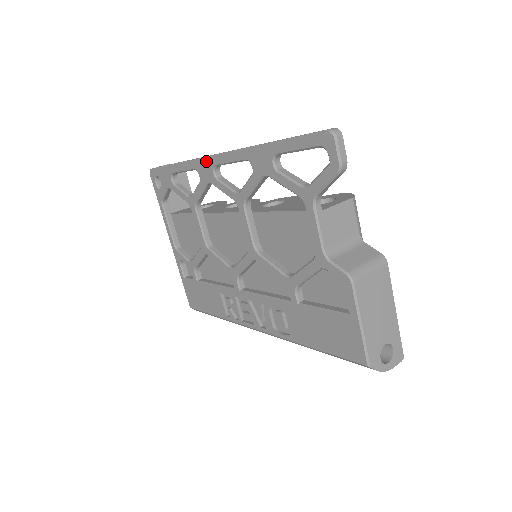
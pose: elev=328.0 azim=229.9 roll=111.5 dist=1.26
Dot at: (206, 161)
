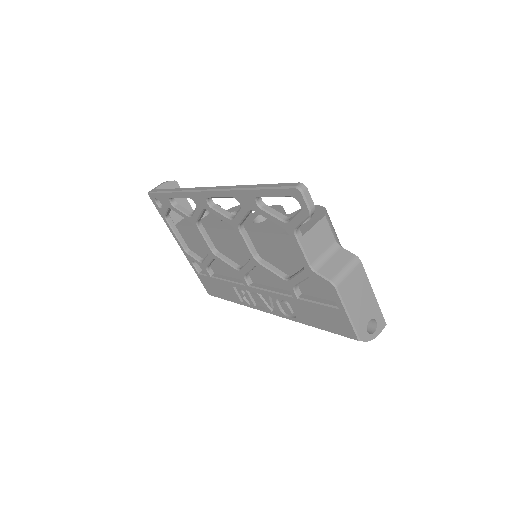
Dot at: (199, 194)
